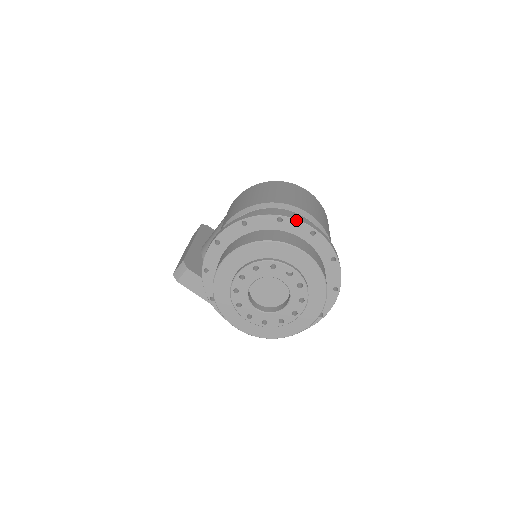
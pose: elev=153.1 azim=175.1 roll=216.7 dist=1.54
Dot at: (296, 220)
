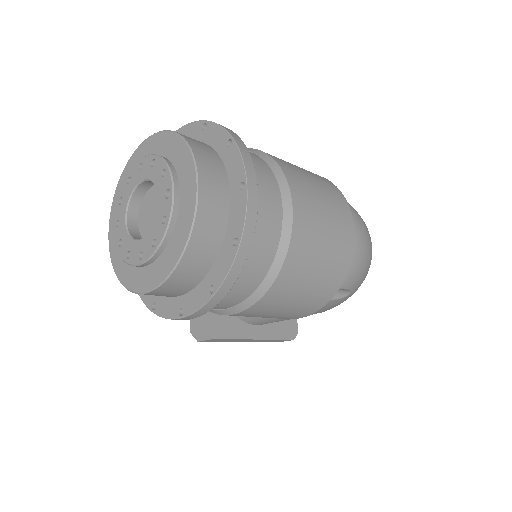
Dot at: (240, 155)
